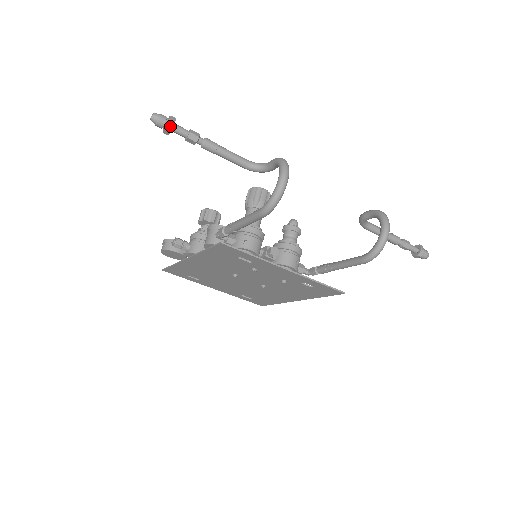
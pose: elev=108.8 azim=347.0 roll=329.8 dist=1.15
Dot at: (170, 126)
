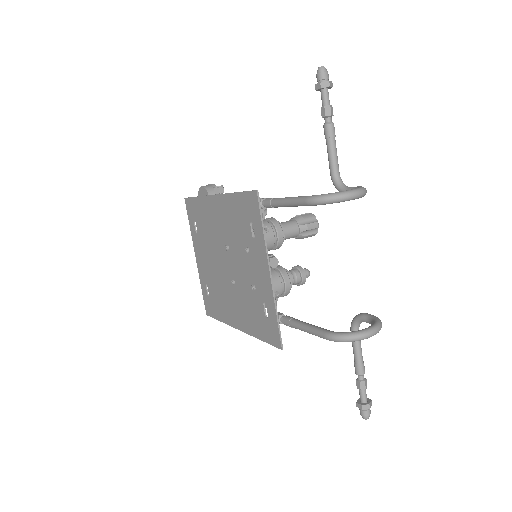
Dot at: (325, 84)
